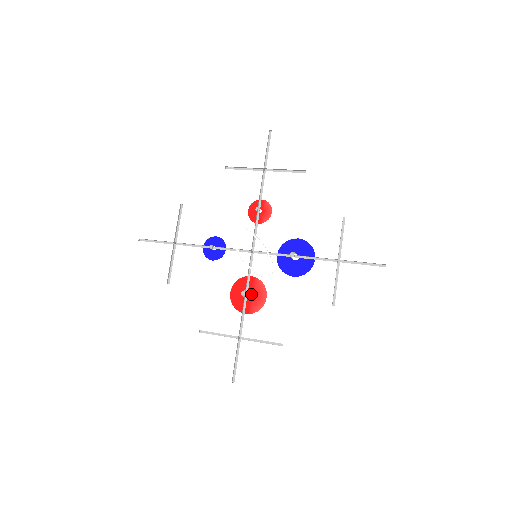
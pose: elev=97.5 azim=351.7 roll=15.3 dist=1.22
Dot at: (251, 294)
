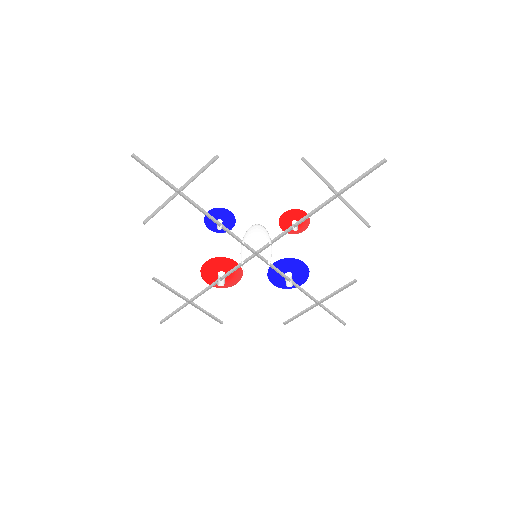
Dot at: occluded
